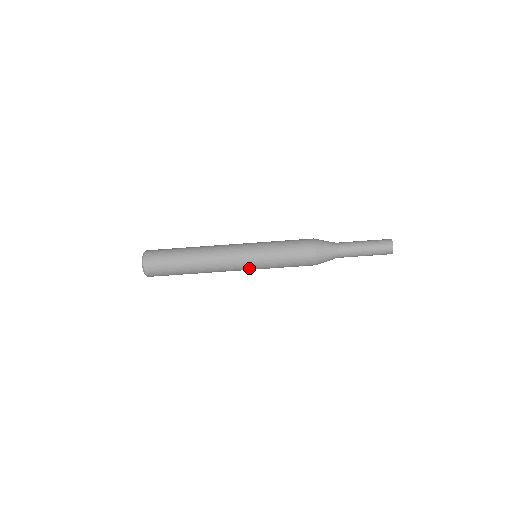
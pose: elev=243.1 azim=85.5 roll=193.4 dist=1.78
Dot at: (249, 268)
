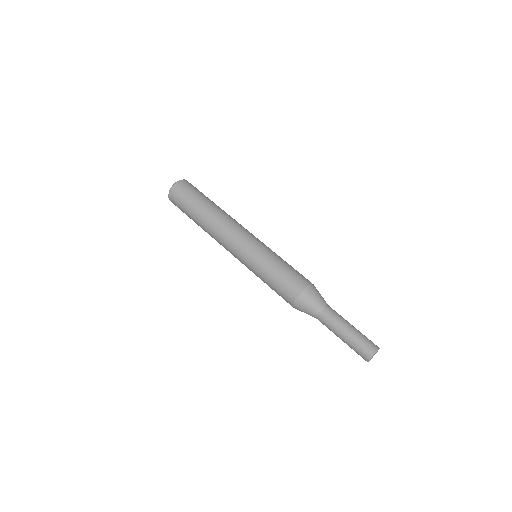
Dot at: (254, 241)
